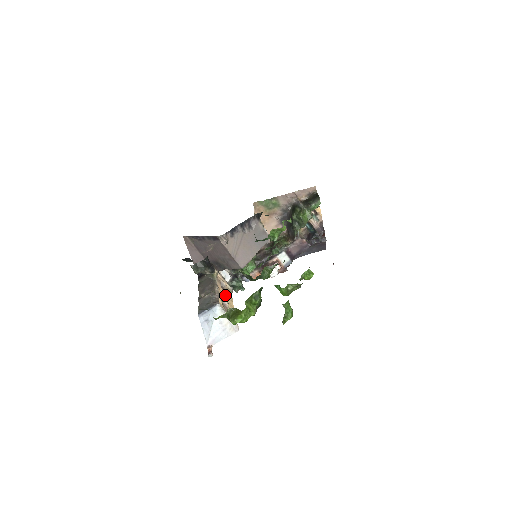
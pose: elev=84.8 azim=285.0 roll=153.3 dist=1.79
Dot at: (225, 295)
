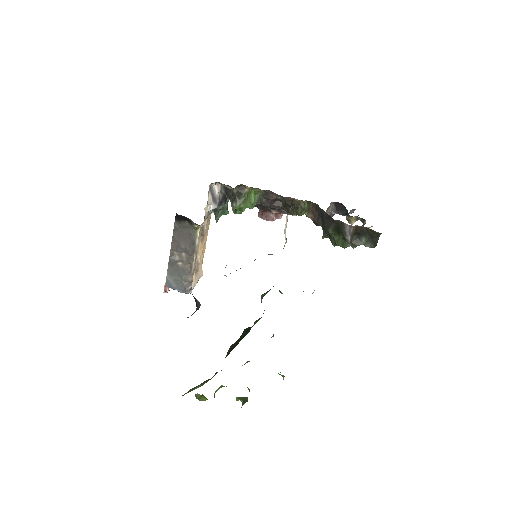
Dot at: (202, 245)
